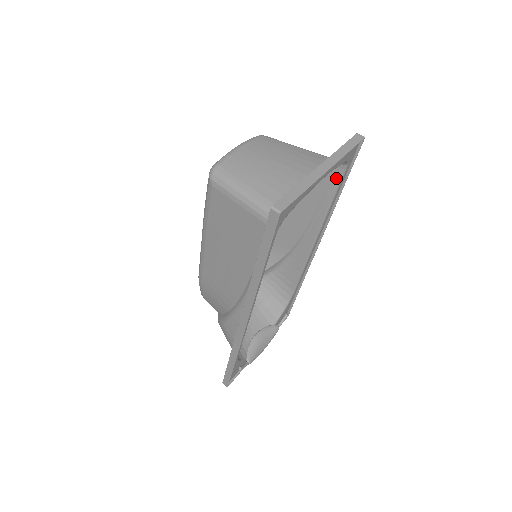
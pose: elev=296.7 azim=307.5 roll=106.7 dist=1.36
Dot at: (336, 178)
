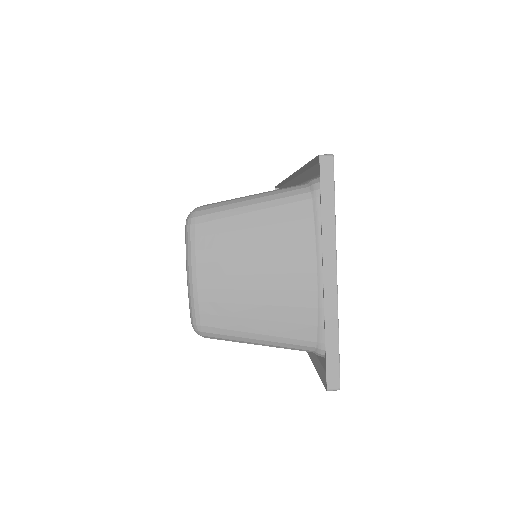
Dot at: occluded
